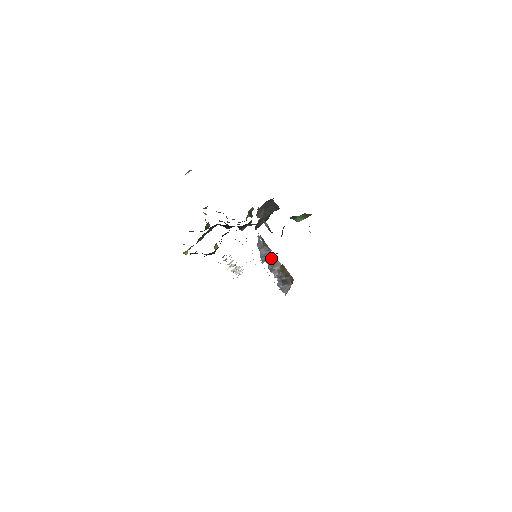
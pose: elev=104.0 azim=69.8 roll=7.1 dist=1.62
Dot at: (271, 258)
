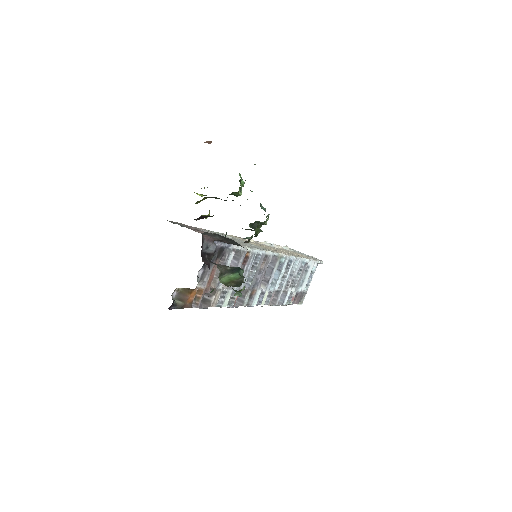
Dot at: (213, 273)
